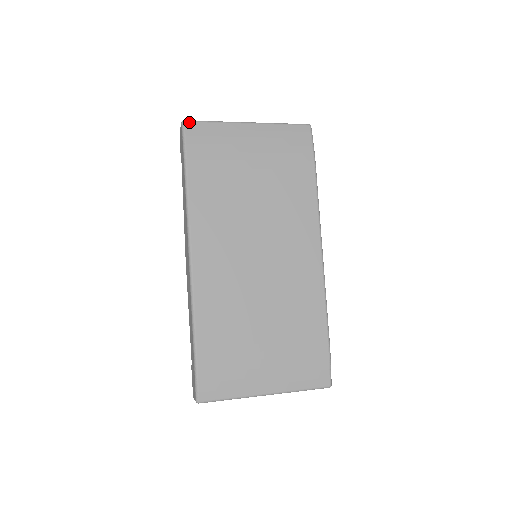
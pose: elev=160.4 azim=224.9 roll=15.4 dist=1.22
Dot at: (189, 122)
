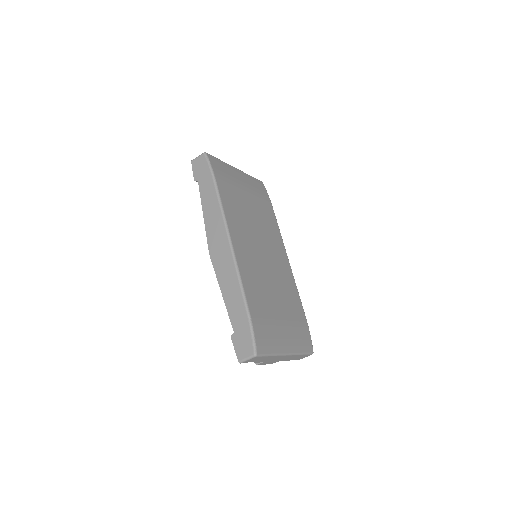
Dot at: (209, 154)
